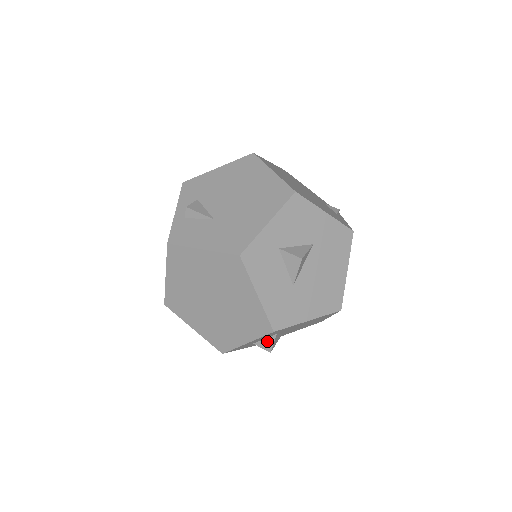
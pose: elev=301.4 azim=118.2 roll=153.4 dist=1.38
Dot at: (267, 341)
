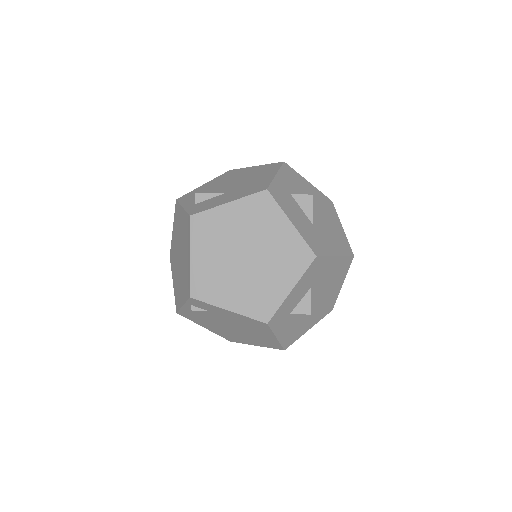
Dot at: (304, 302)
